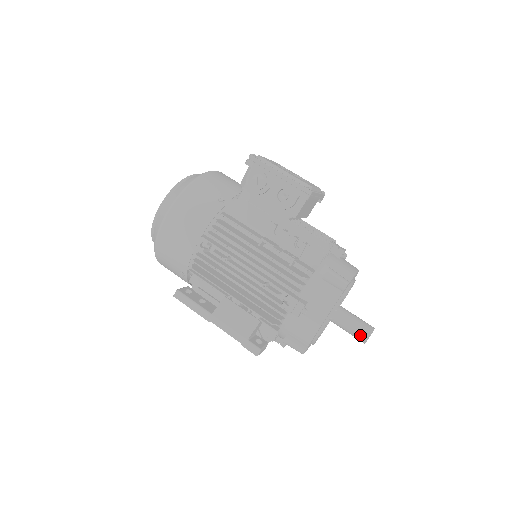
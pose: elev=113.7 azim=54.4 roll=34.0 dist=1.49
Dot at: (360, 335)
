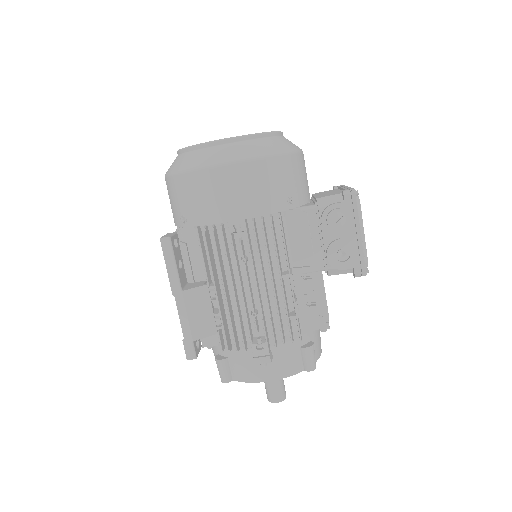
Dot at: (273, 395)
